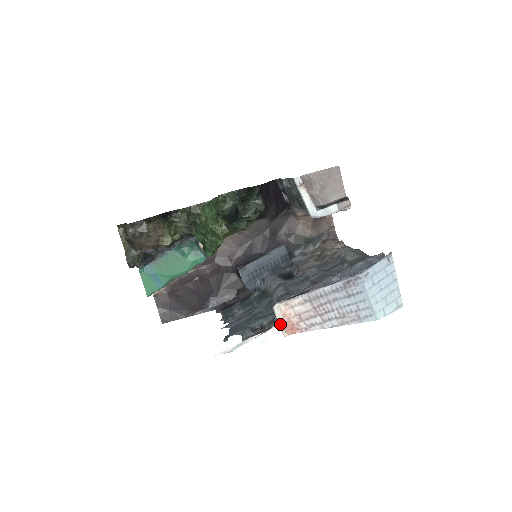
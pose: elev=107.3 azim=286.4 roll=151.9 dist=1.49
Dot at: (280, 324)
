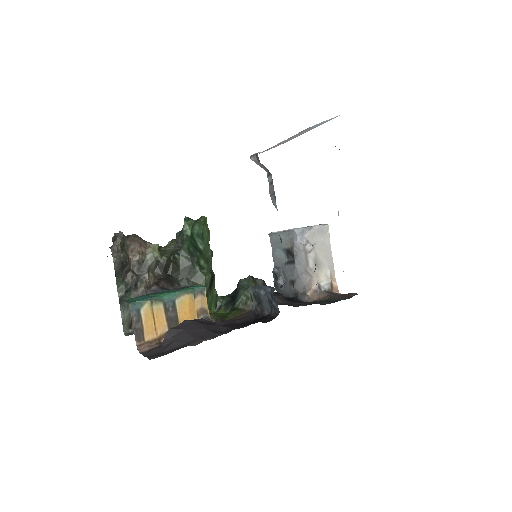
Dot at: occluded
